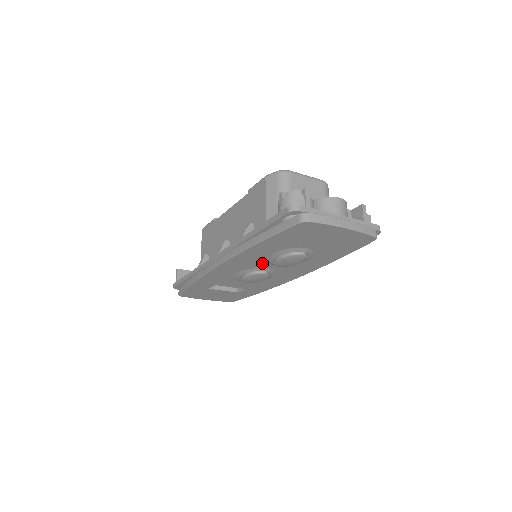
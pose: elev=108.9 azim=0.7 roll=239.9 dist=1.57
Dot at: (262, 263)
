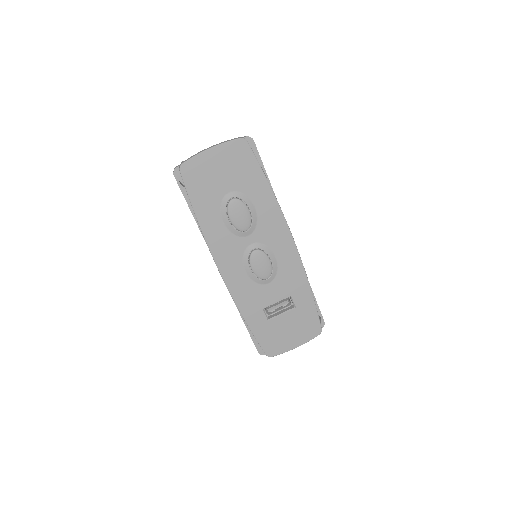
Dot at: (238, 241)
